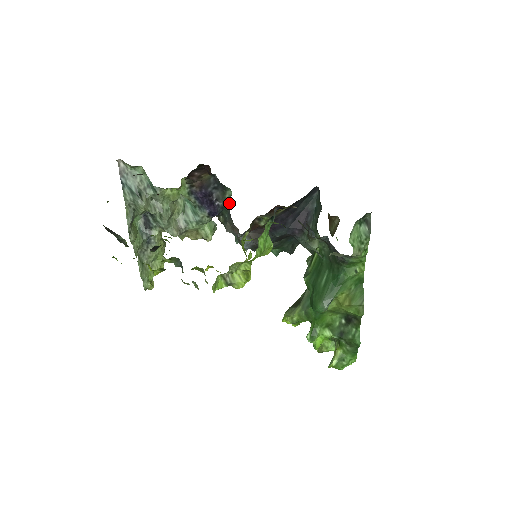
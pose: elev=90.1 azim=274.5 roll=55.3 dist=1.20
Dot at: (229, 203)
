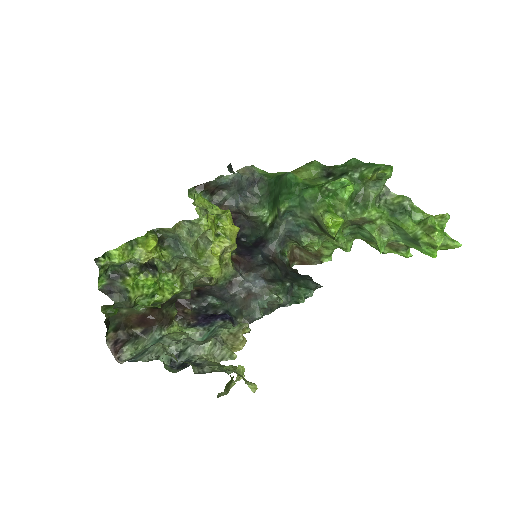
Dot at: (223, 302)
